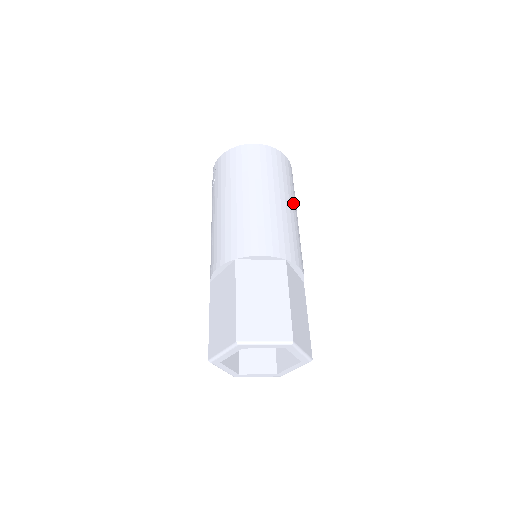
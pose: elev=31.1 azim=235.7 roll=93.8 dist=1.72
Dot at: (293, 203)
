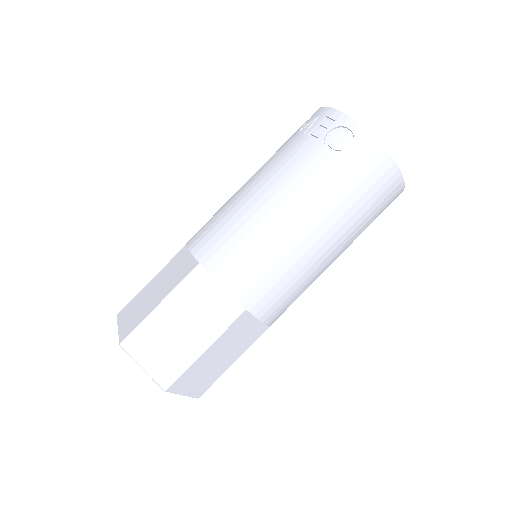
Dot at: occluded
